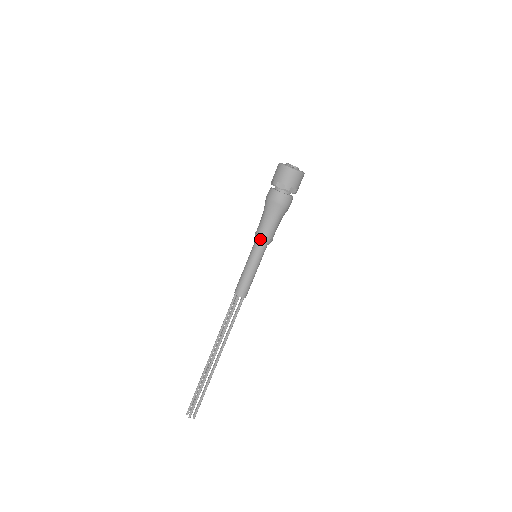
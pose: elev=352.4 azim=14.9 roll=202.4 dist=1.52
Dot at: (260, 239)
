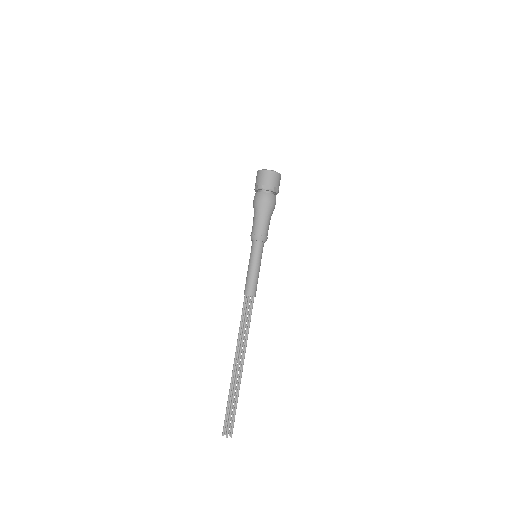
Dot at: (258, 238)
